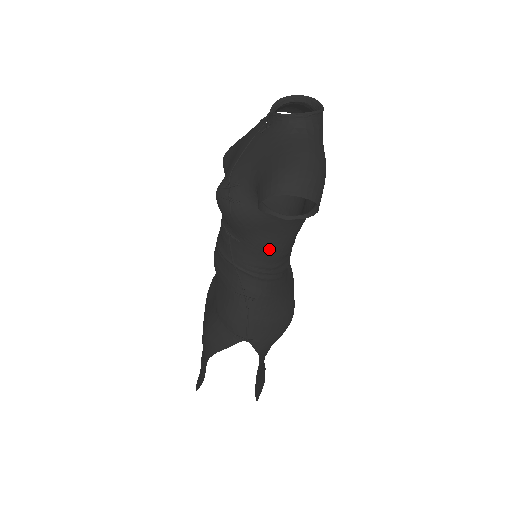
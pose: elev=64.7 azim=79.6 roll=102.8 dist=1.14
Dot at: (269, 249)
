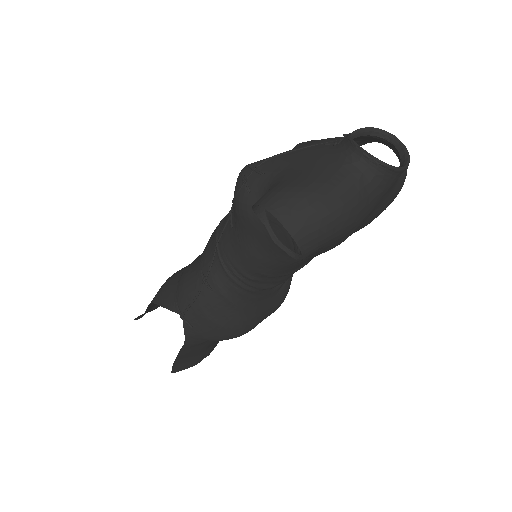
Dot at: (250, 257)
